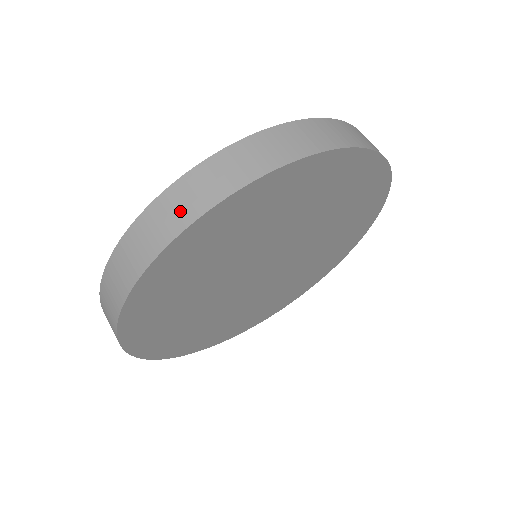
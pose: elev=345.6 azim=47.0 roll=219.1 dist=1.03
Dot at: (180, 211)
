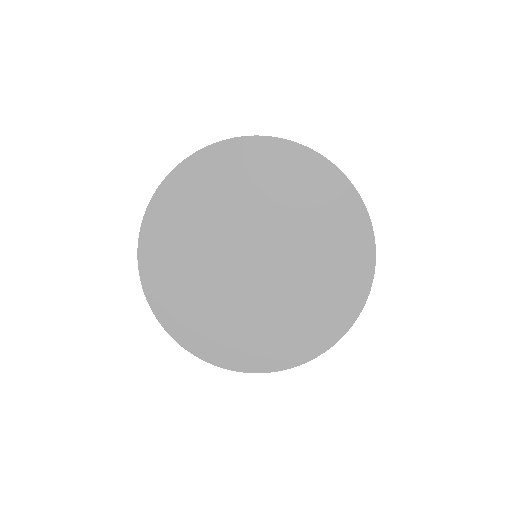
Dot at: occluded
